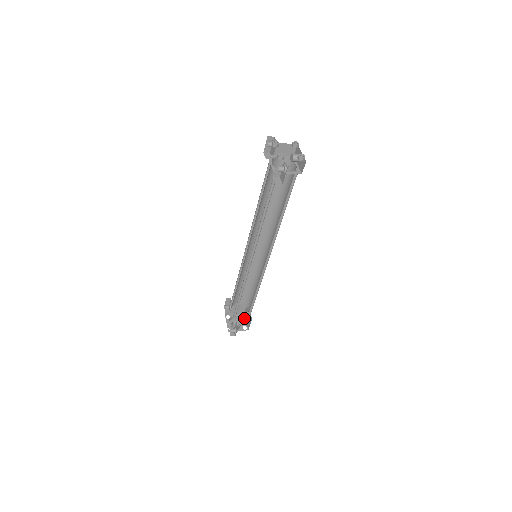
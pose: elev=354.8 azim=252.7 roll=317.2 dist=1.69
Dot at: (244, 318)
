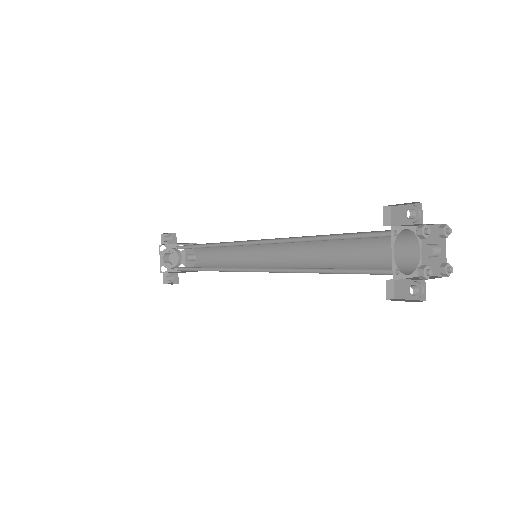
Dot at: (183, 252)
